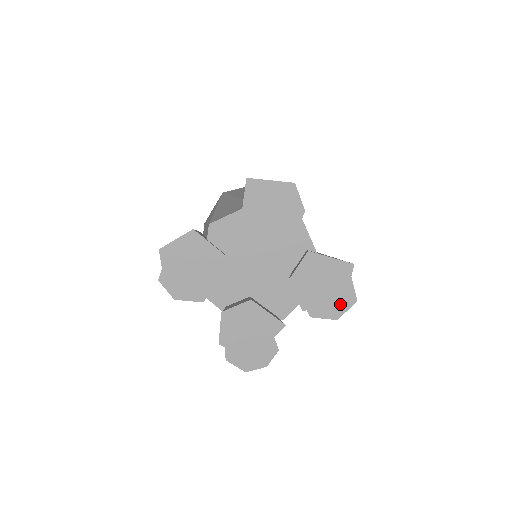
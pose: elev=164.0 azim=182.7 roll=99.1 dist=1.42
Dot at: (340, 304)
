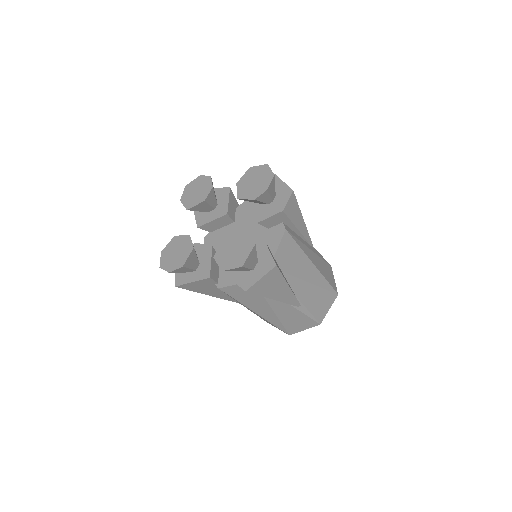
Dot at: (233, 261)
